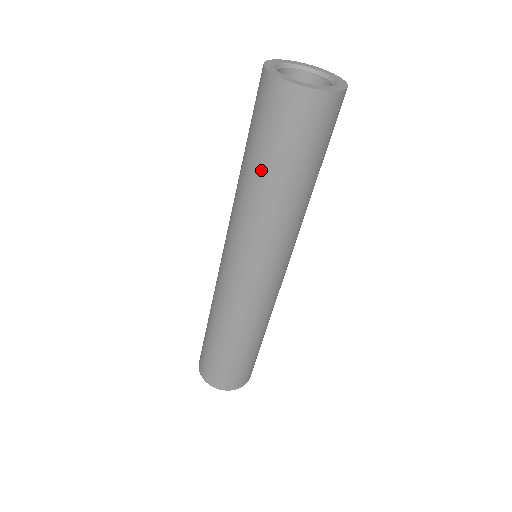
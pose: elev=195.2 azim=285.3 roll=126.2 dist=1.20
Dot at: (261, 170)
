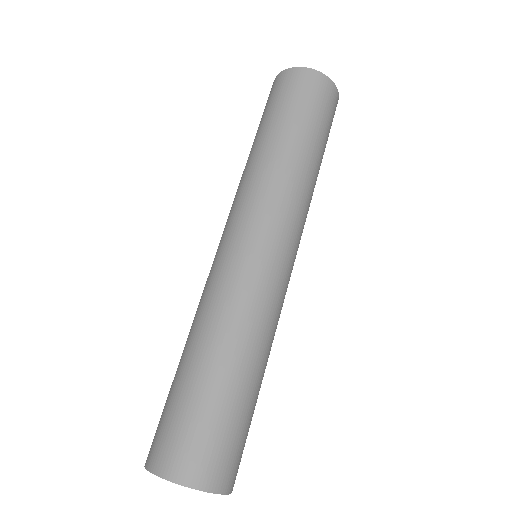
Dot at: (303, 136)
